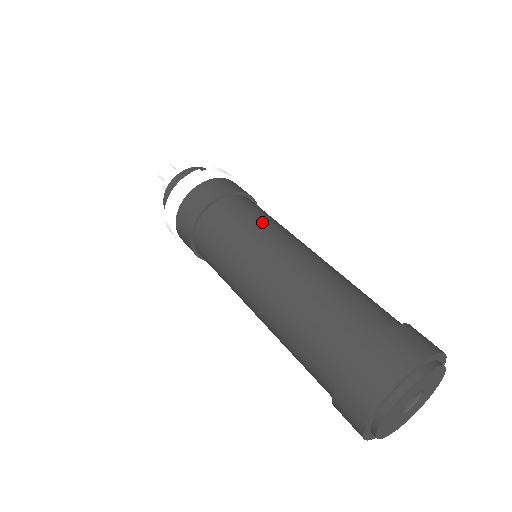
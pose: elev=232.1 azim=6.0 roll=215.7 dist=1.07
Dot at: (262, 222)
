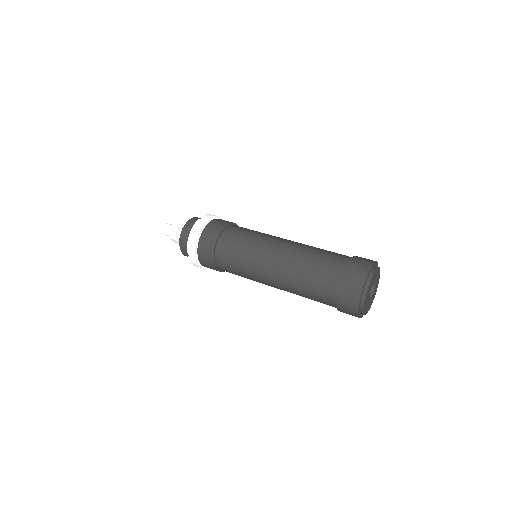
Dot at: (255, 236)
